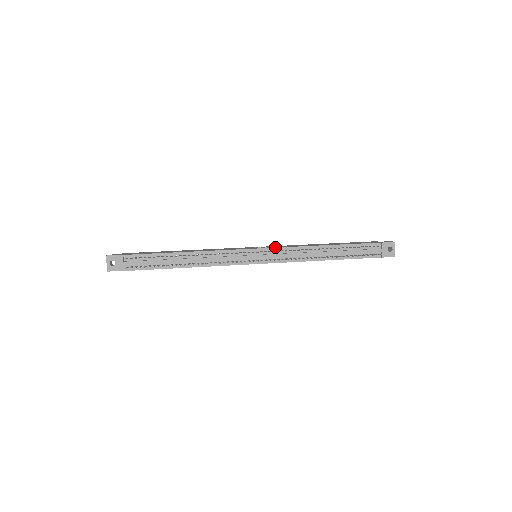
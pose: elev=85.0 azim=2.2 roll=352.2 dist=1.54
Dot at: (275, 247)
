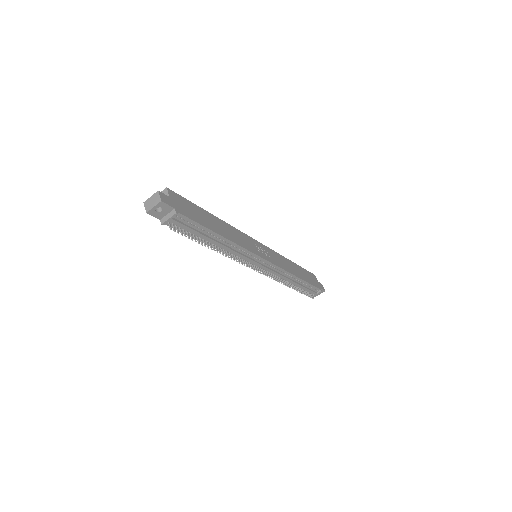
Dot at: (275, 264)
